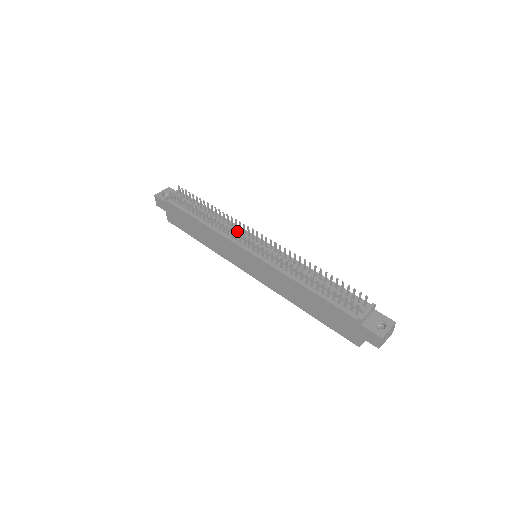
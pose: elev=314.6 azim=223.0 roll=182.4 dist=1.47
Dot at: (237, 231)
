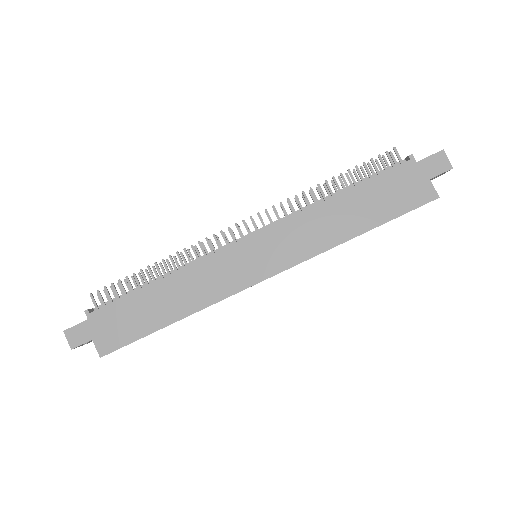
Dot at: (214, 250)
